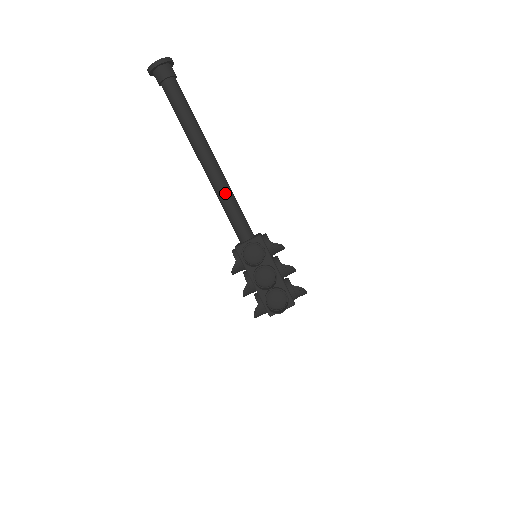
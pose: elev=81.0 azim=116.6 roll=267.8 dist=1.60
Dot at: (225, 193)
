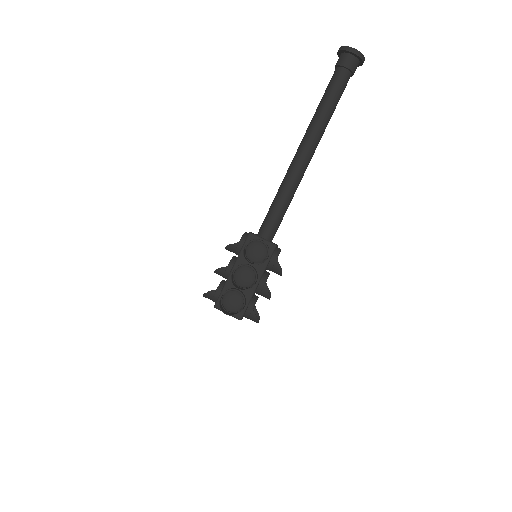
Dot at: (289, 189)
